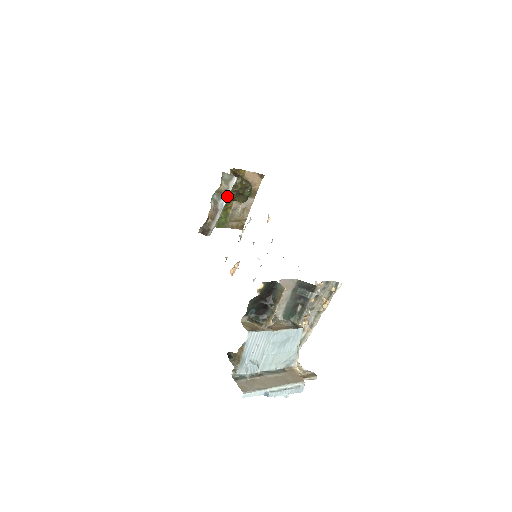
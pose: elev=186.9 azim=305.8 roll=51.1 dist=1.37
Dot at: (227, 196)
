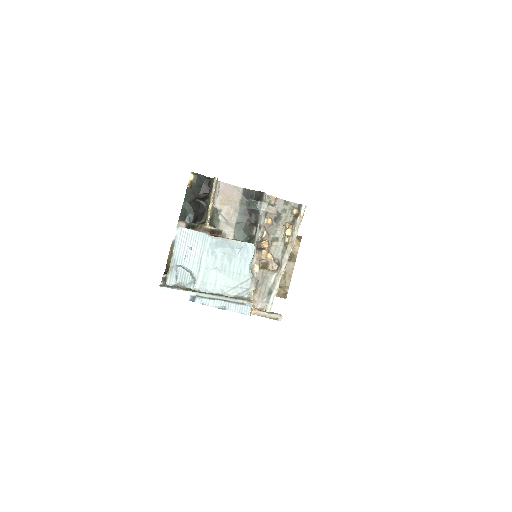
Dot at: occluded
